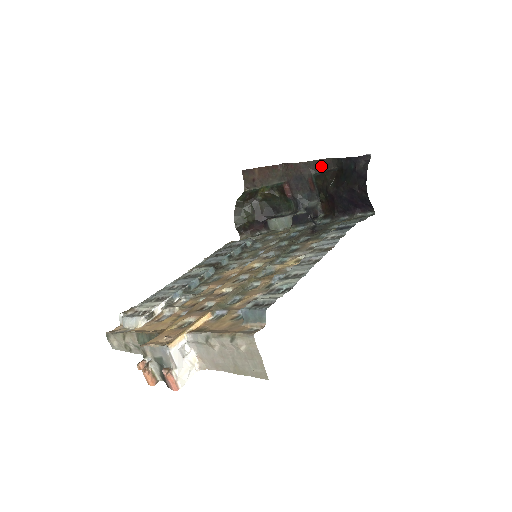
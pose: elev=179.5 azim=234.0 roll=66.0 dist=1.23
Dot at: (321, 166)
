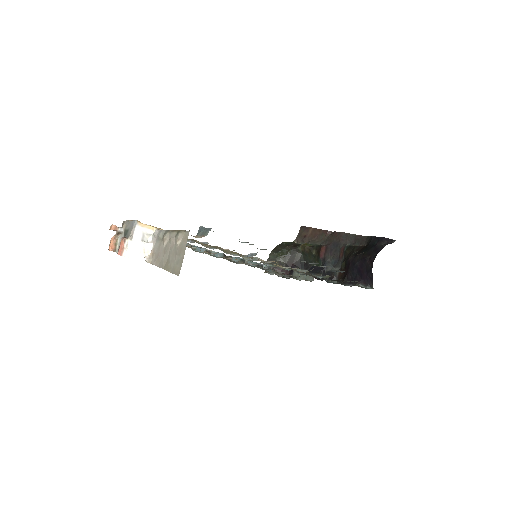
Dot at: (356, 241)
